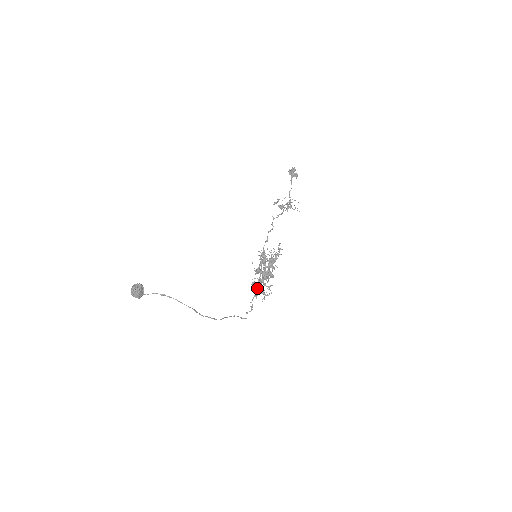
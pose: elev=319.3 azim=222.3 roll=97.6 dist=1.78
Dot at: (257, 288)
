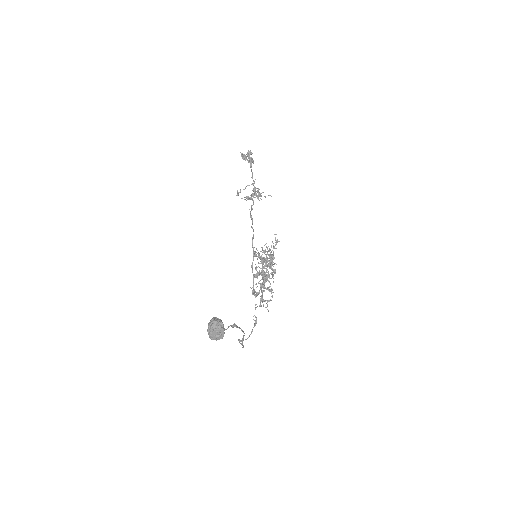
Dot at: (256, 296)
